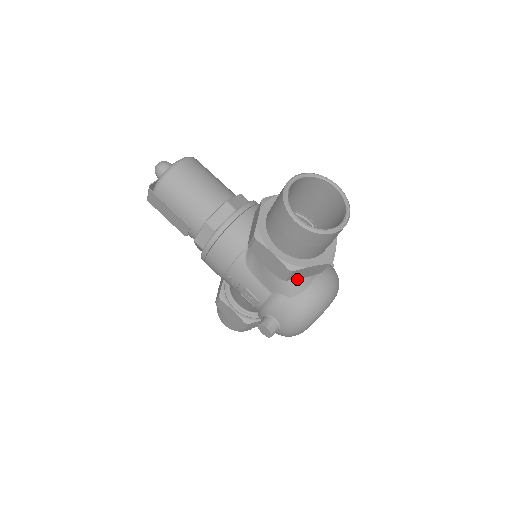
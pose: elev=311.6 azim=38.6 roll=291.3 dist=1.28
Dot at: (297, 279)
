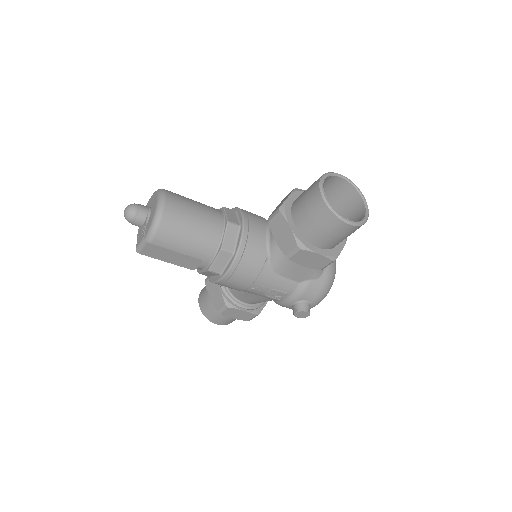
Dot at: occluded
